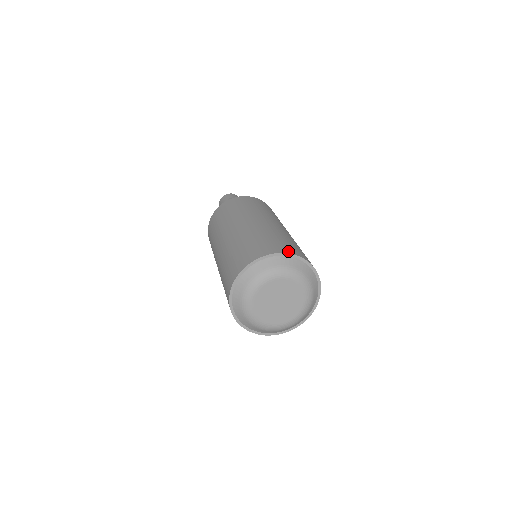
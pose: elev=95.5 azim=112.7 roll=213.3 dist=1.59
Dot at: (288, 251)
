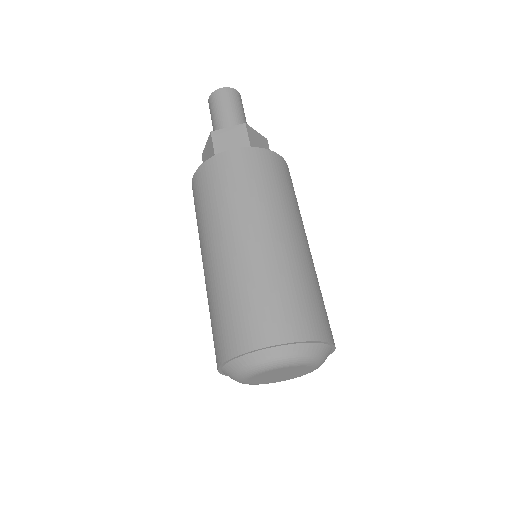
Dot at: (273, 338)
